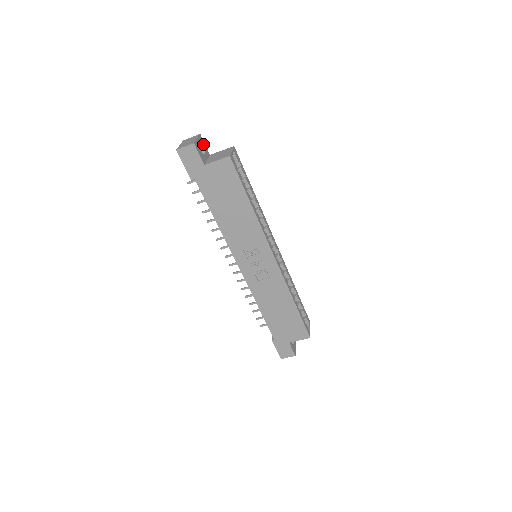
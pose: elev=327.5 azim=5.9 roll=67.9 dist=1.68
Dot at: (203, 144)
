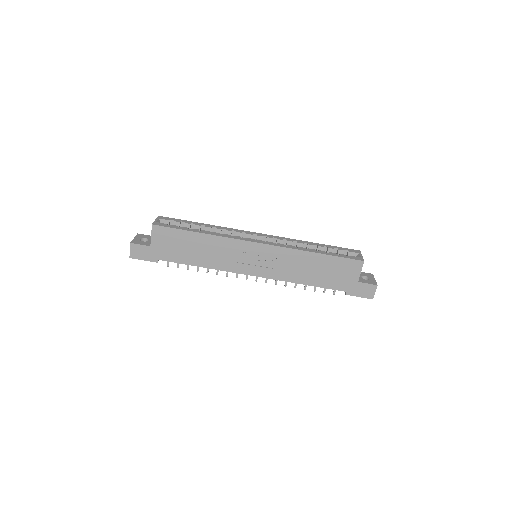
Dot at: (144, 236)
